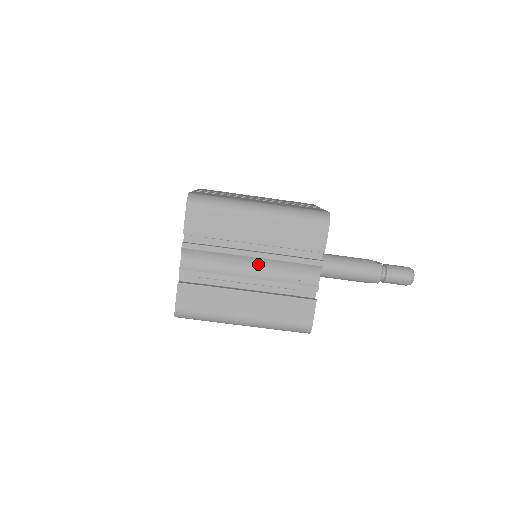
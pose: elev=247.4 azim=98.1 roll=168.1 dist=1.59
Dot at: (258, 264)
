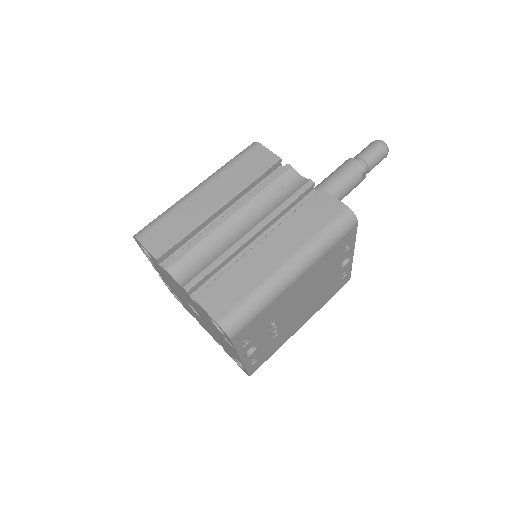
Dot at: (244, 218)
